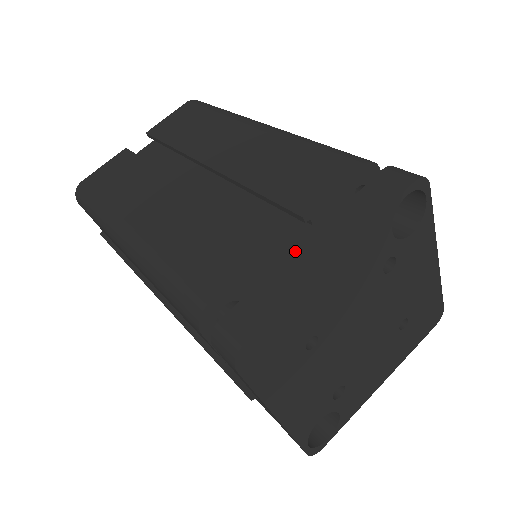
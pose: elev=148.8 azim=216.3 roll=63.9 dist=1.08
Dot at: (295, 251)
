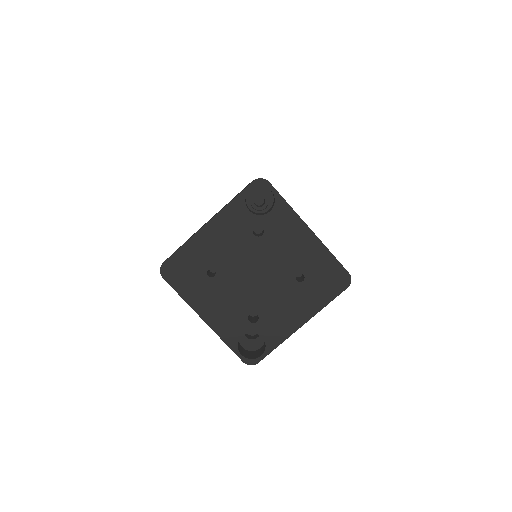
Dot at: occluded
